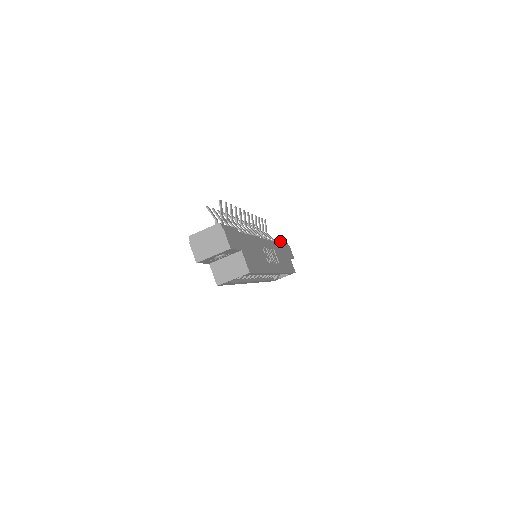
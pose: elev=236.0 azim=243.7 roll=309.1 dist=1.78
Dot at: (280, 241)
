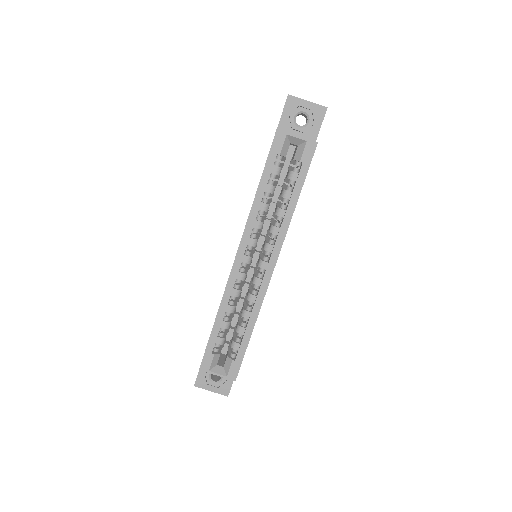
Dot at: occluded
